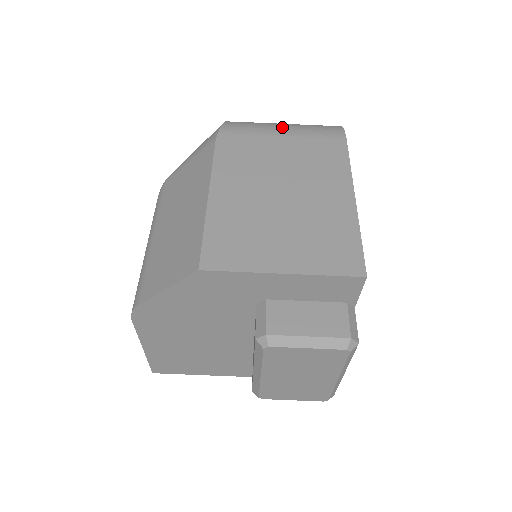
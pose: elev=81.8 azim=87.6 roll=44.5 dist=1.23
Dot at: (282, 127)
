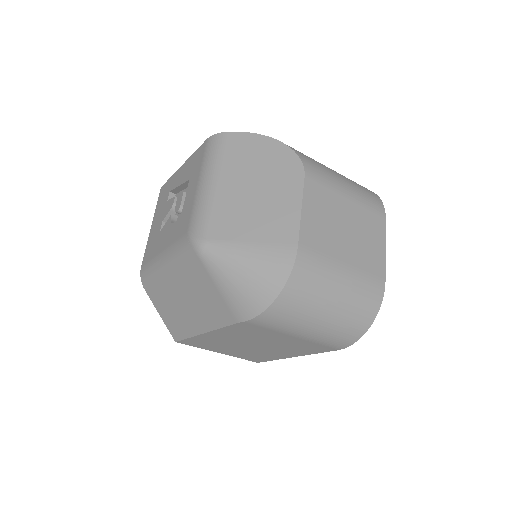
Dot at: (306, 332)
